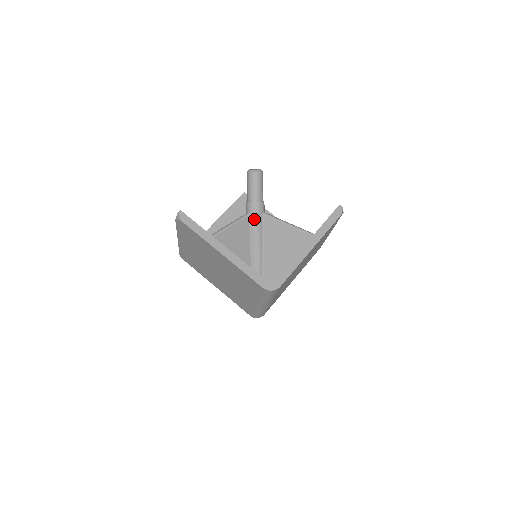
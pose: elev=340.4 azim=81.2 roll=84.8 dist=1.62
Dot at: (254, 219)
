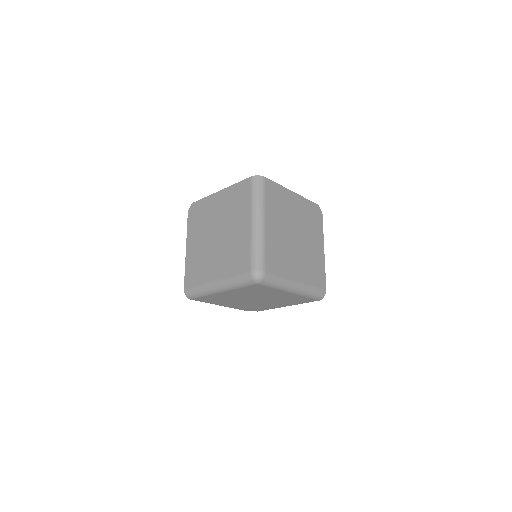
Dot at: occluded
